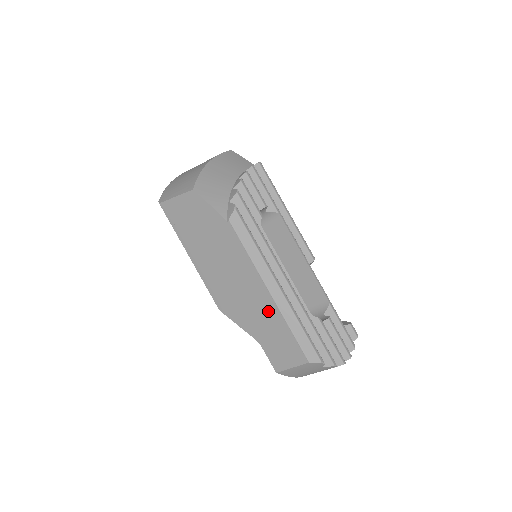
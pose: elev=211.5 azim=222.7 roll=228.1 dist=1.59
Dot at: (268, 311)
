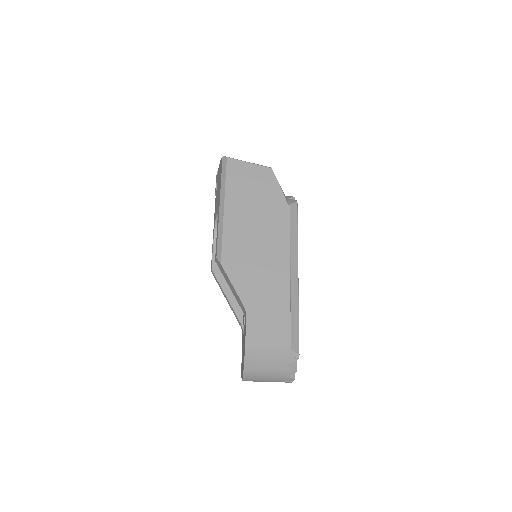
Dot at: (278, 287)
